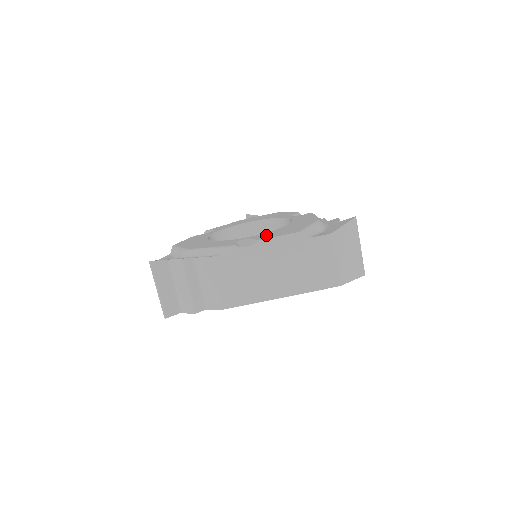
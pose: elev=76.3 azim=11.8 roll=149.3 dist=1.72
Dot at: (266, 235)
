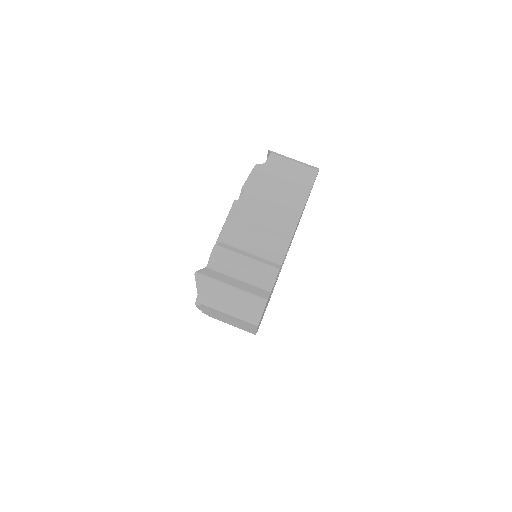
Dot at: occluded
